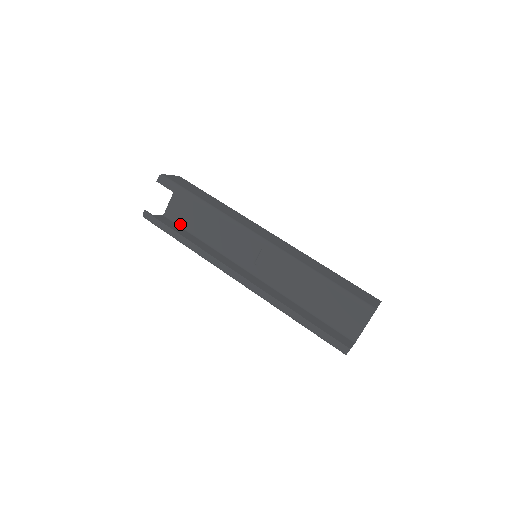
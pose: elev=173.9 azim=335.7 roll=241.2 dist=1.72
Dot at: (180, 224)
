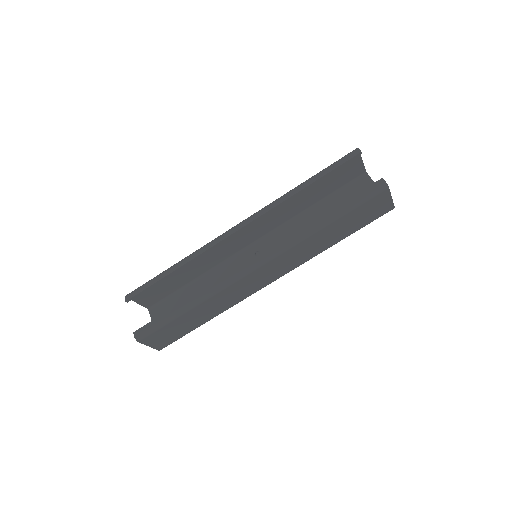
Dot at: occluded
